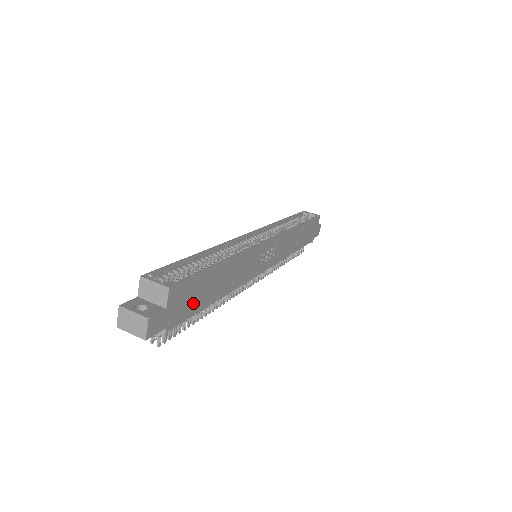
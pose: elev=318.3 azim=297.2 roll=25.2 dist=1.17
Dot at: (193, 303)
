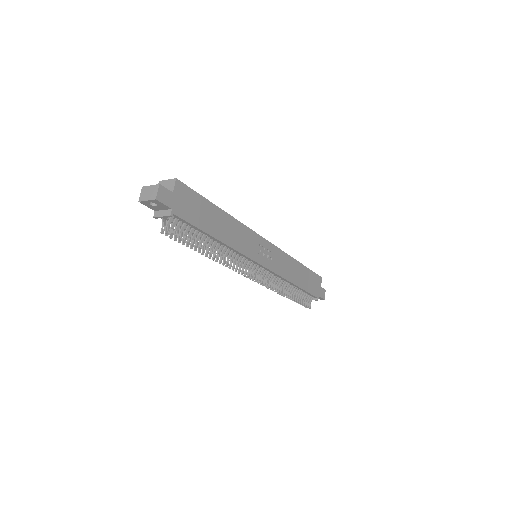
Dot at: (195, 215)
